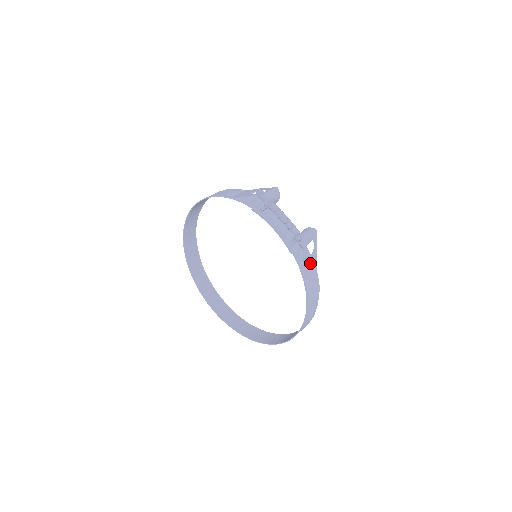
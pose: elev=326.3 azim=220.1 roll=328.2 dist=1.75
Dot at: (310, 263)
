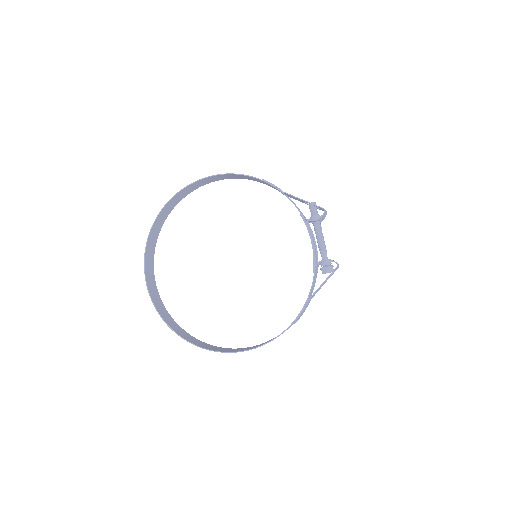
Dot at: occluded
